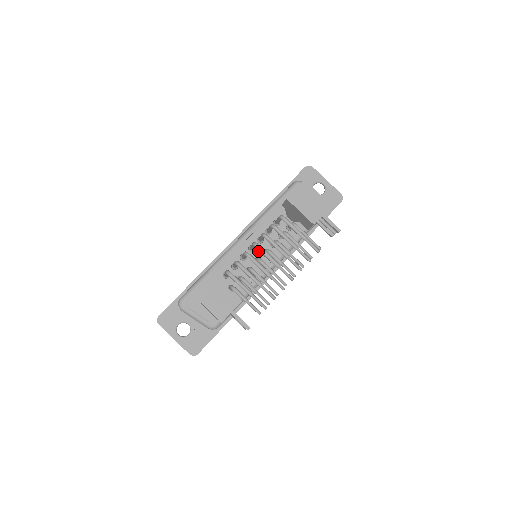
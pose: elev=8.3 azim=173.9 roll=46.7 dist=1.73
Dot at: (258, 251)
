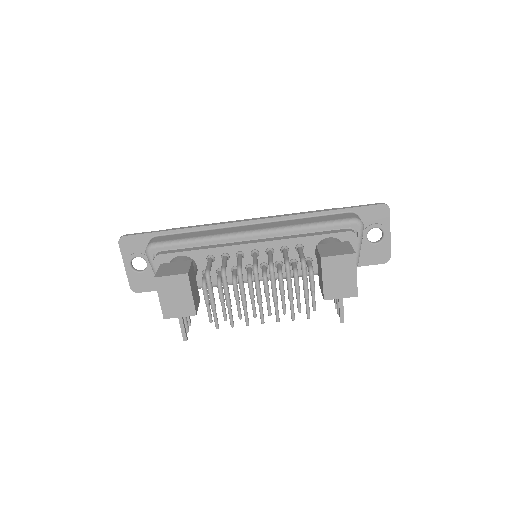
Dot at: (259, 260)
